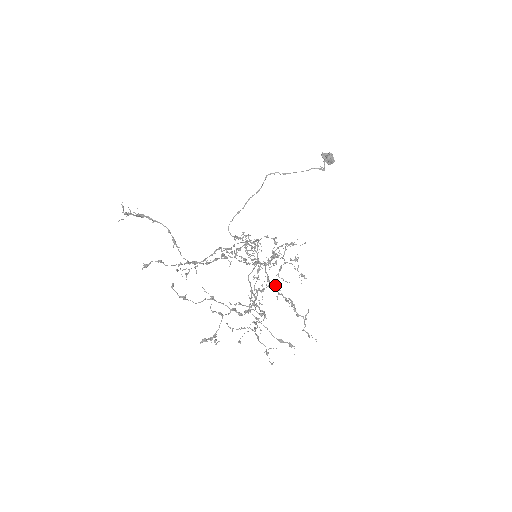
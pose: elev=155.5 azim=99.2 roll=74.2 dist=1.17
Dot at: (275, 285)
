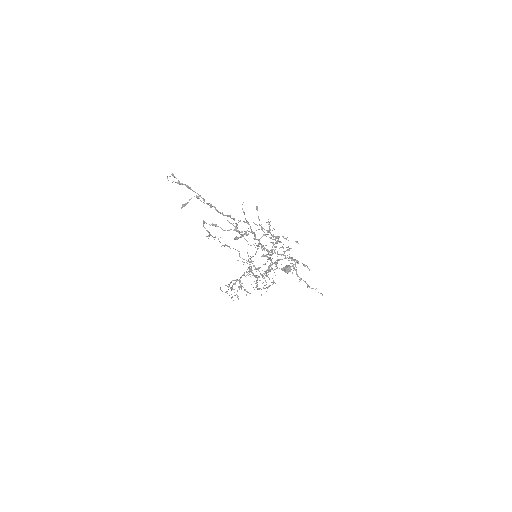
Dot at: occluded
